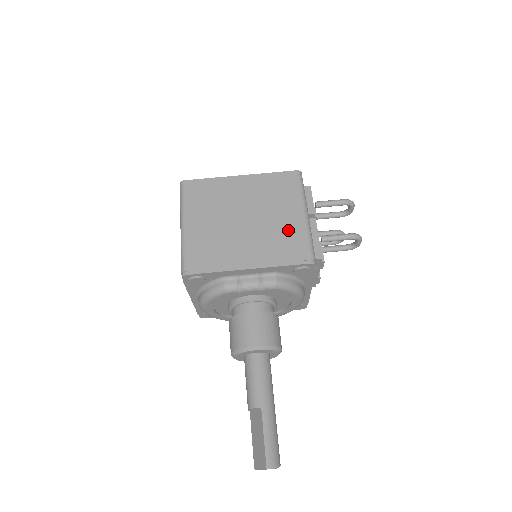
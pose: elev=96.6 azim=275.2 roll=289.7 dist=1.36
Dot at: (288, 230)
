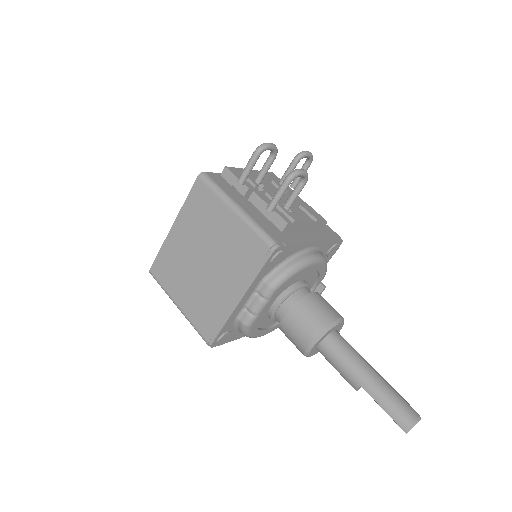
Dot at: (235, 239)
